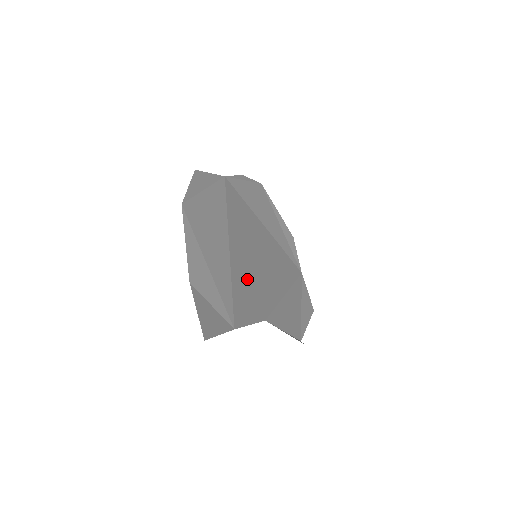
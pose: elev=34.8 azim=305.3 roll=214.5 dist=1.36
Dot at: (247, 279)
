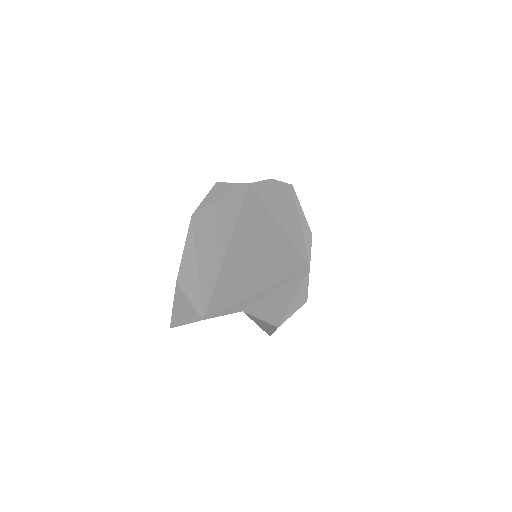
Dot at: (235, 278)
